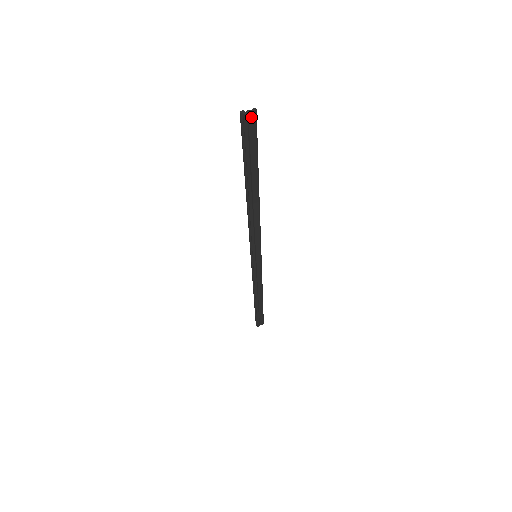
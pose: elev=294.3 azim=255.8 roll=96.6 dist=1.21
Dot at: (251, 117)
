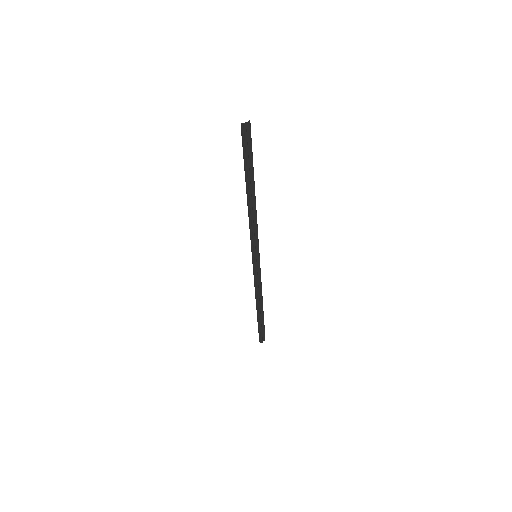
Dot at: (248, 127)
